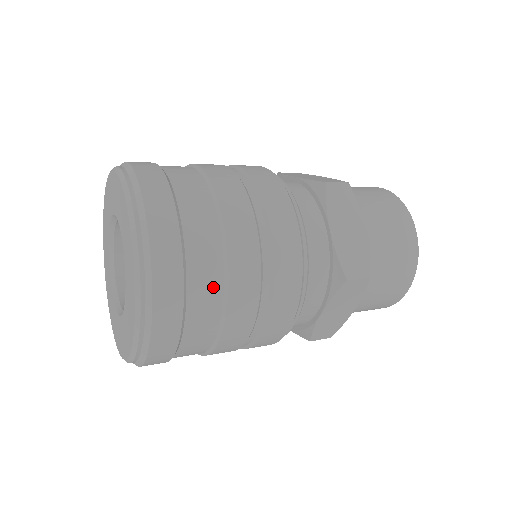
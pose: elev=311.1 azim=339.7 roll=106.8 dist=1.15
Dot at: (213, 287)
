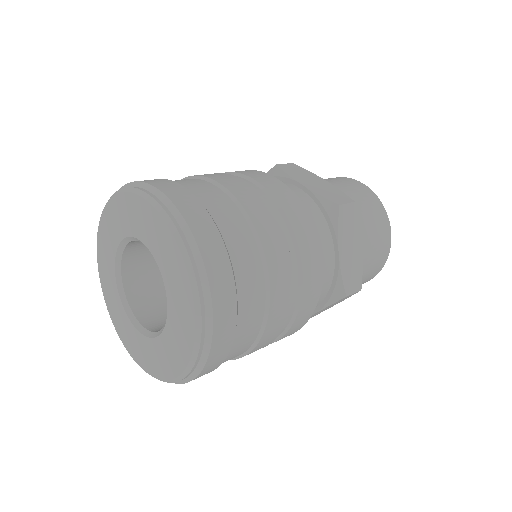
Dot at: (239, 224)
